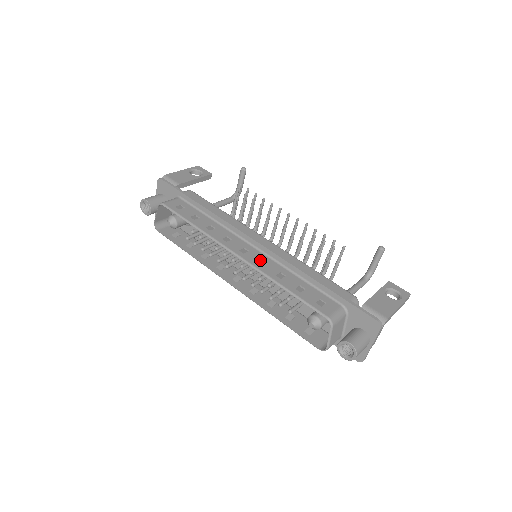
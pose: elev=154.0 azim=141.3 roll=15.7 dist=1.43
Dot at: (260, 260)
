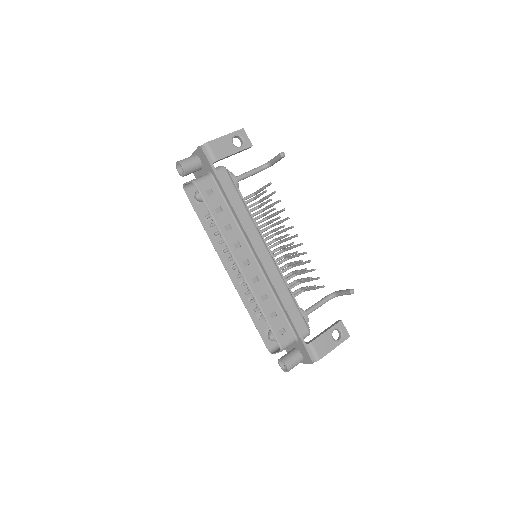
Dot at: (255, 277)
